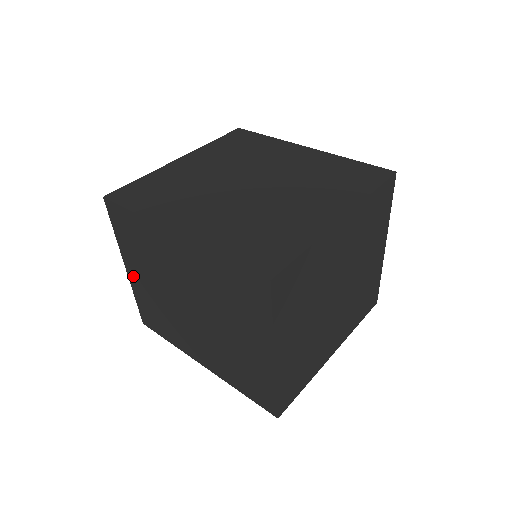
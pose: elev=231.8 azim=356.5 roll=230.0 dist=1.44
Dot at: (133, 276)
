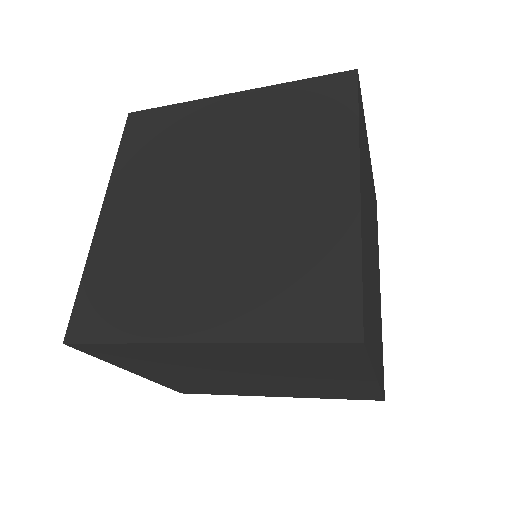
Dot at: occluded
